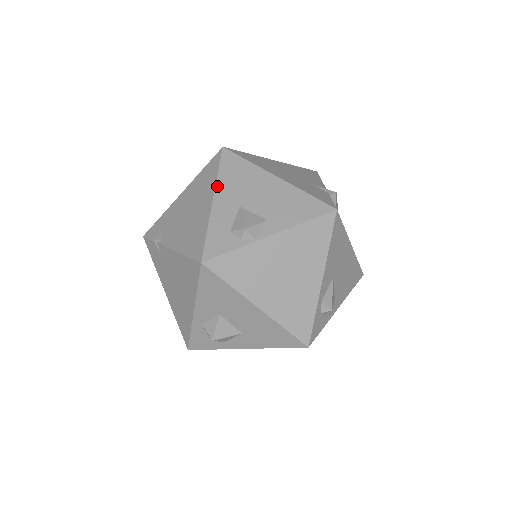
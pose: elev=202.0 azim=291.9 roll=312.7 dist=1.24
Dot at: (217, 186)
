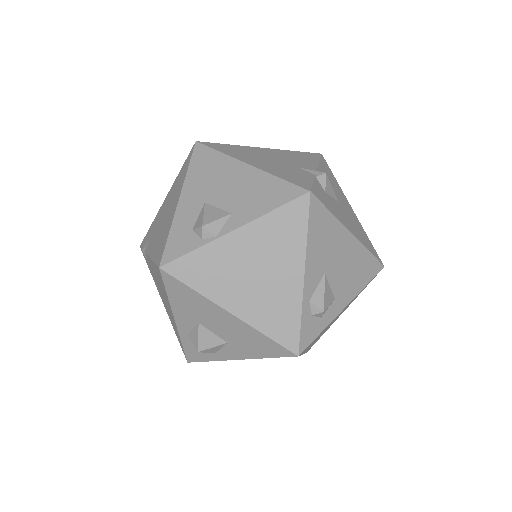
Dot at: (185, 184)
